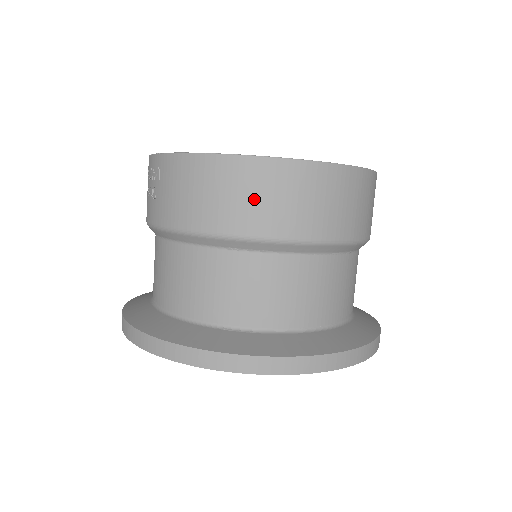
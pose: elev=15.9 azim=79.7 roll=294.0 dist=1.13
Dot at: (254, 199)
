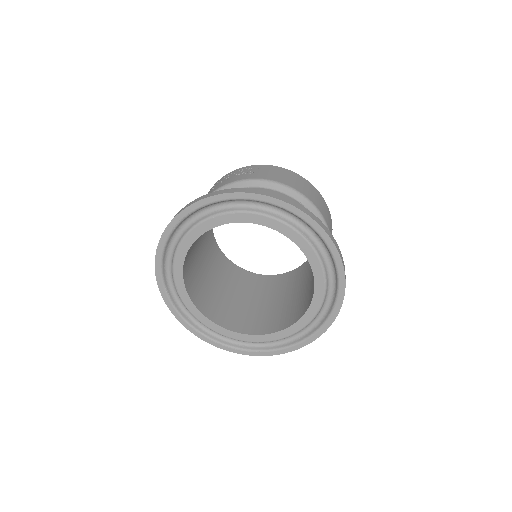
Dot at: (315, 196)
